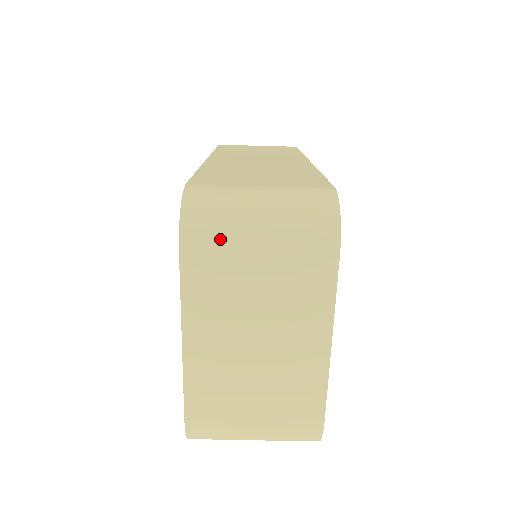
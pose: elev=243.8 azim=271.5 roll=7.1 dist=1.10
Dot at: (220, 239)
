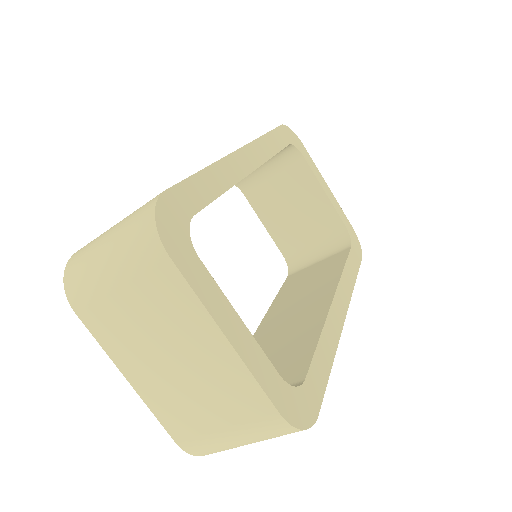
Dot at: (90, 289)
